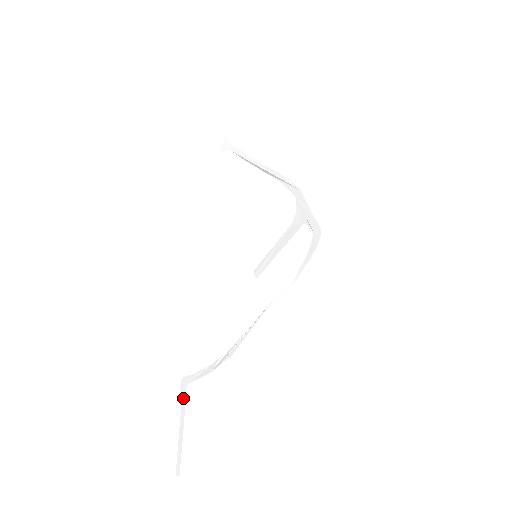
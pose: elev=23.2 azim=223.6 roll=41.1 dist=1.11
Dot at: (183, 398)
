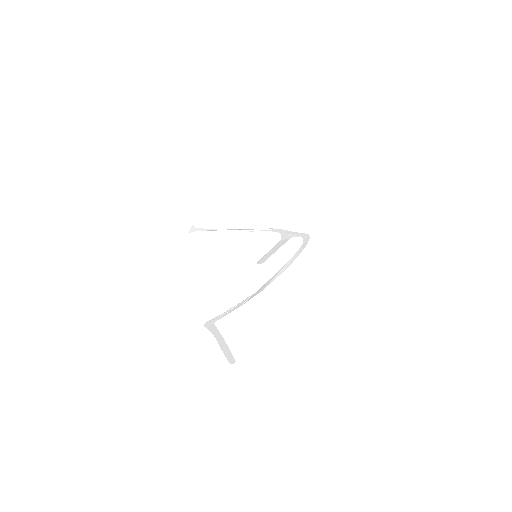
Dot at: (213, 329)
